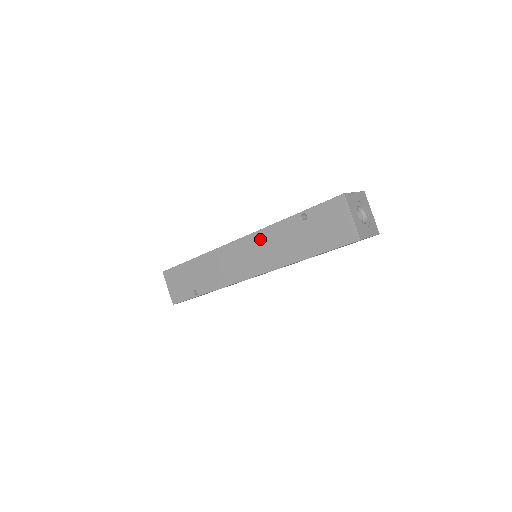
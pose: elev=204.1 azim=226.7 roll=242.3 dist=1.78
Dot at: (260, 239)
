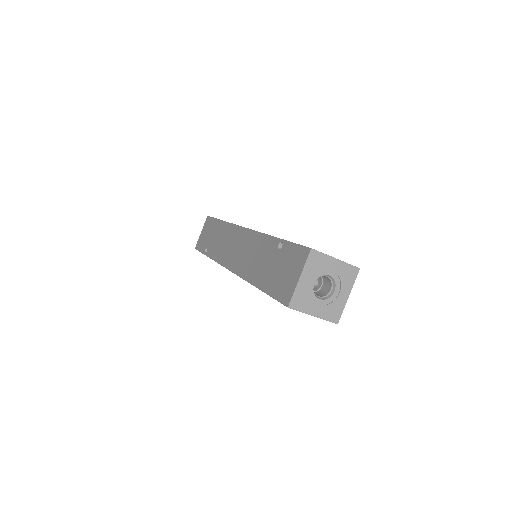
Dot at: occluded
